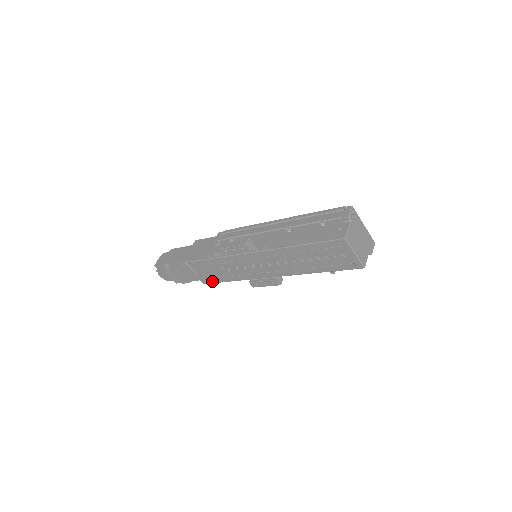
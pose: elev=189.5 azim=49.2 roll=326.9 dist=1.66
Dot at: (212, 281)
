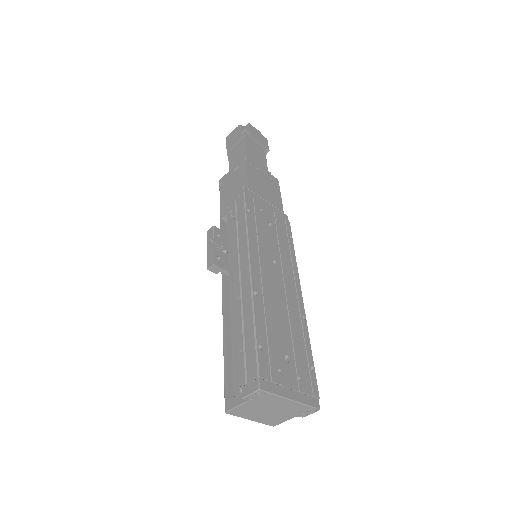
Dot at: occluded
